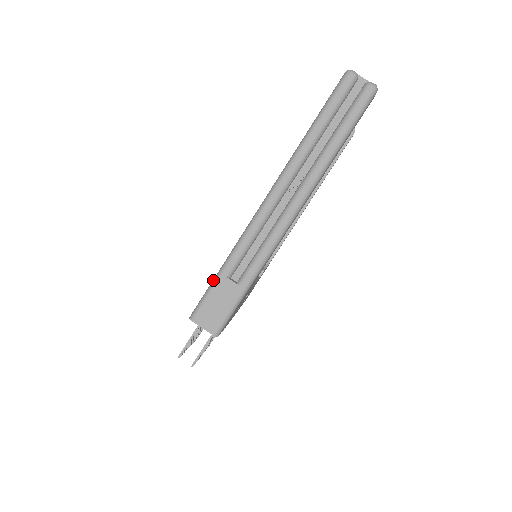
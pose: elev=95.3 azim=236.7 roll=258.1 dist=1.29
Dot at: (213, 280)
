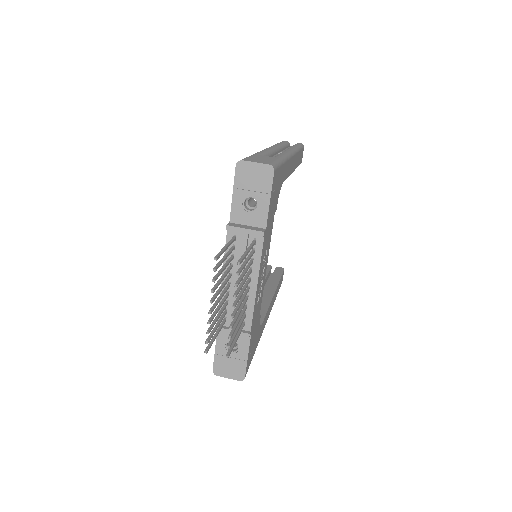
Dot at: occluded
